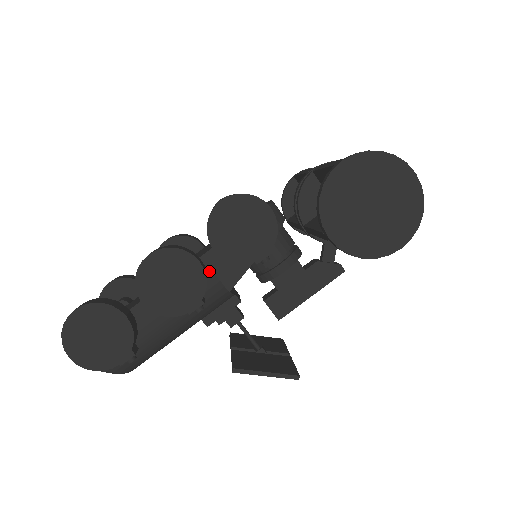
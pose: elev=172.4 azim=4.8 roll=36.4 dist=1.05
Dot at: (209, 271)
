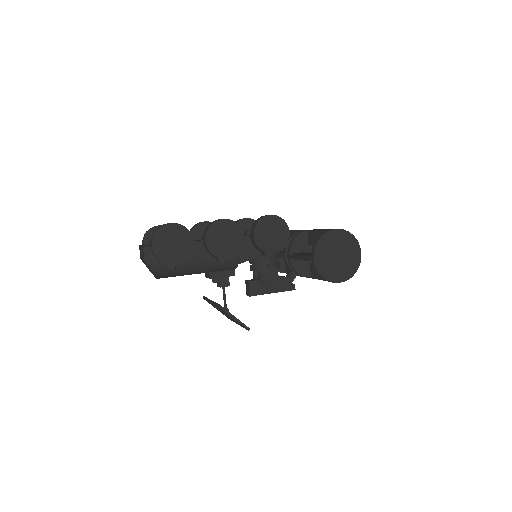
Dot at: occluded
